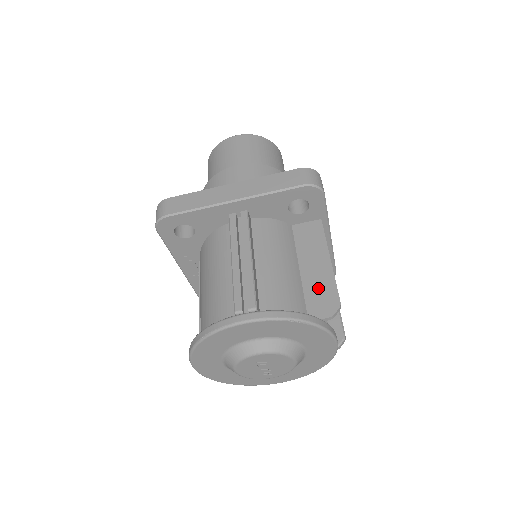
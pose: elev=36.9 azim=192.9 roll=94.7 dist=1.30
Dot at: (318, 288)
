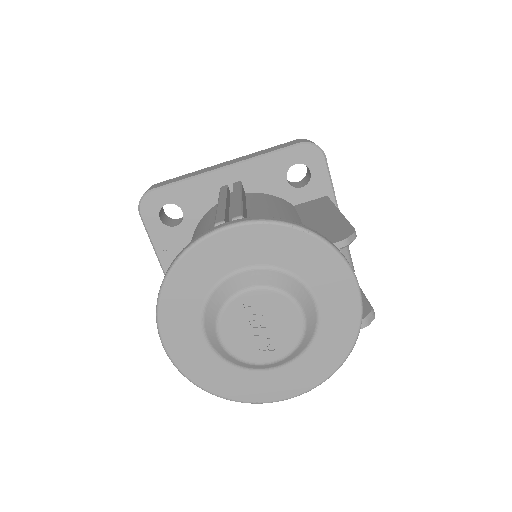
Dot at: (326, 228)
